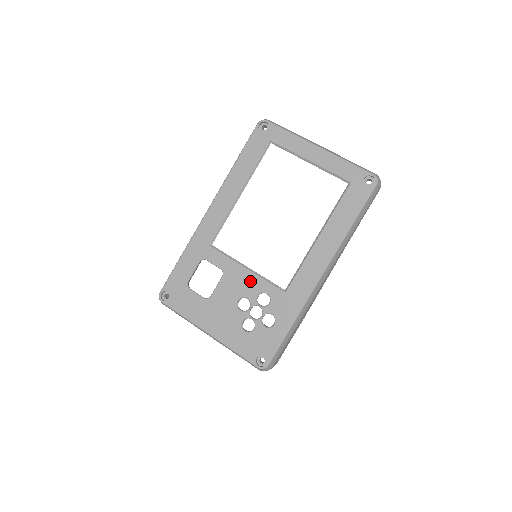
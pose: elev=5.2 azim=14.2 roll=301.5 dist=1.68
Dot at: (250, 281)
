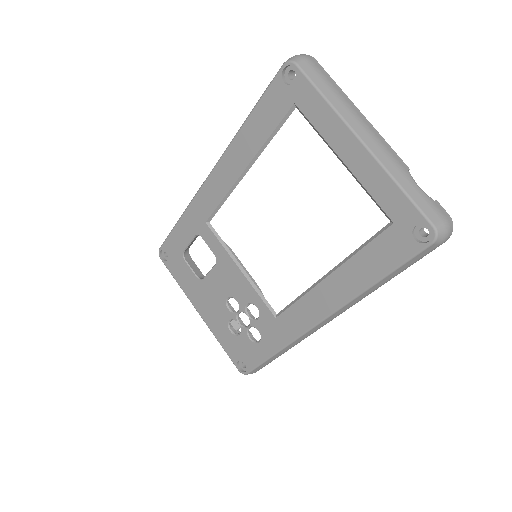
Dot at: (242, 285)
